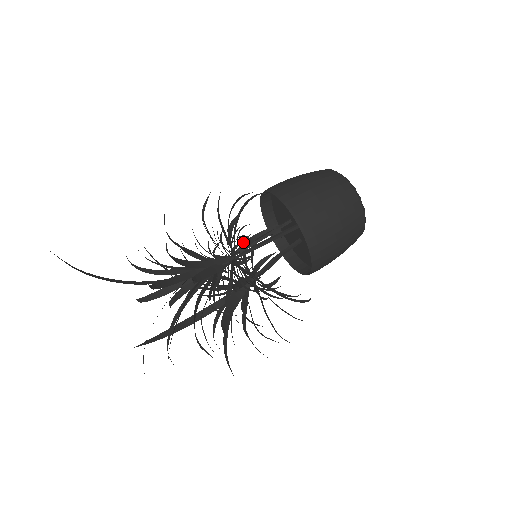
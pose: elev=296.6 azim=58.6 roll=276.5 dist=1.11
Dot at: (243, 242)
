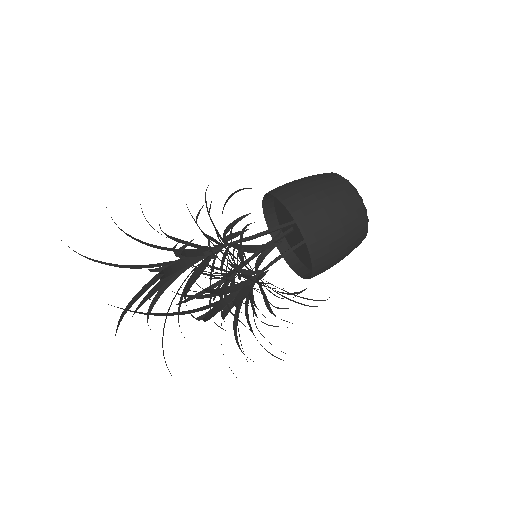
Dot at: occluded
